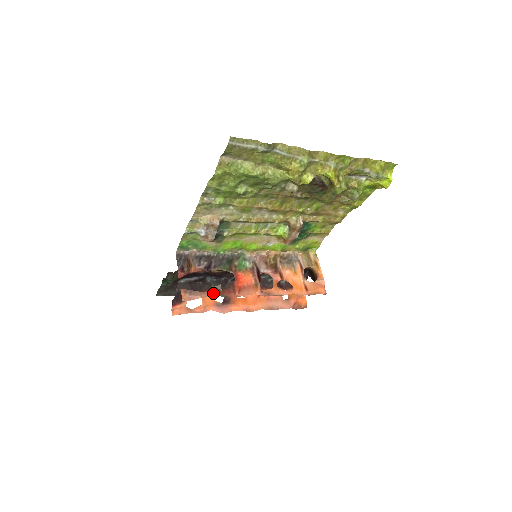
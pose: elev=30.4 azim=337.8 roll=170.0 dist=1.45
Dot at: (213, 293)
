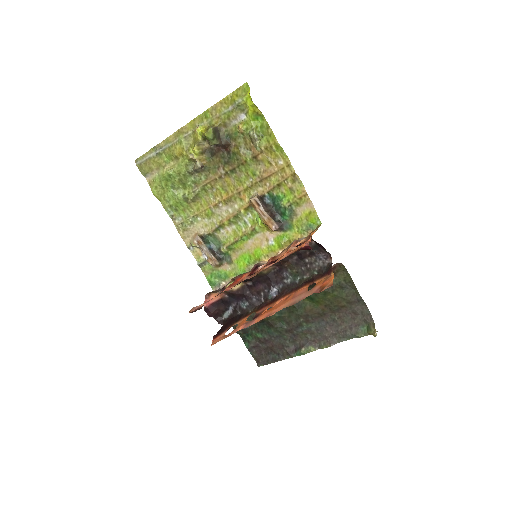
Dot at: (304, 345)
